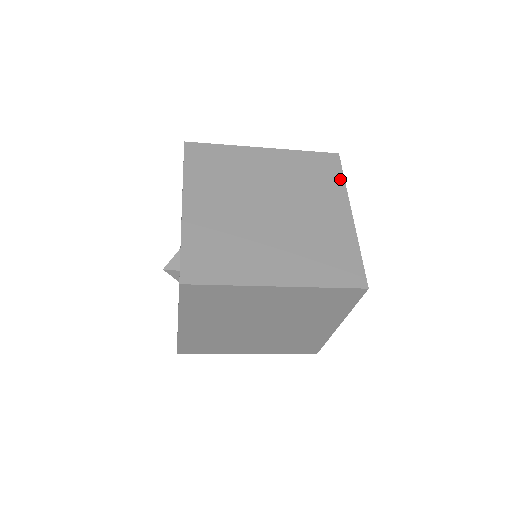
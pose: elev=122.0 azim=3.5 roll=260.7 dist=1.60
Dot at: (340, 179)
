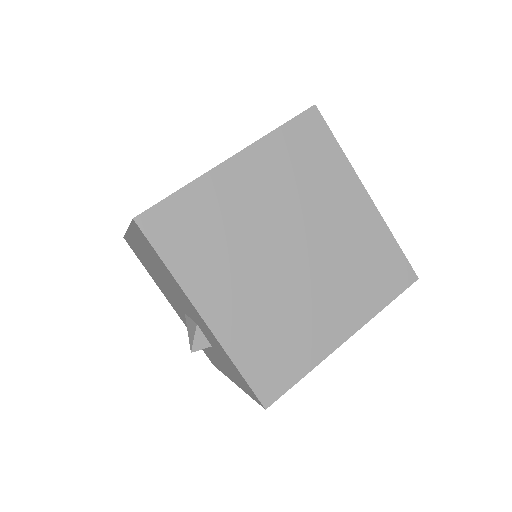
Dot at: (335, 149)
